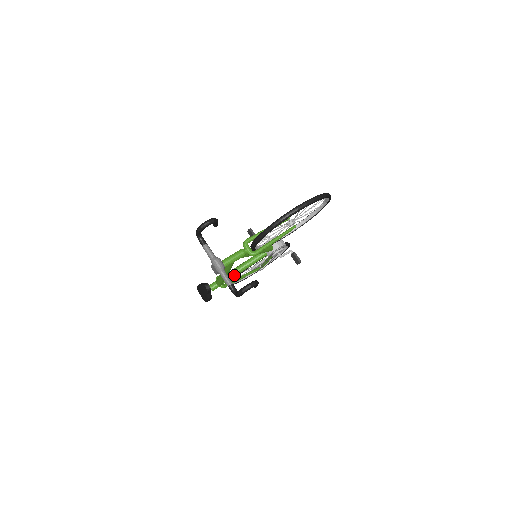
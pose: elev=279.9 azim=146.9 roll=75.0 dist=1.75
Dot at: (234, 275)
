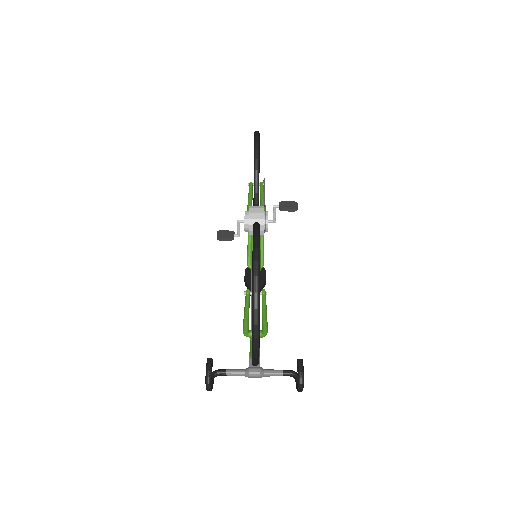
Dot at: occluded
